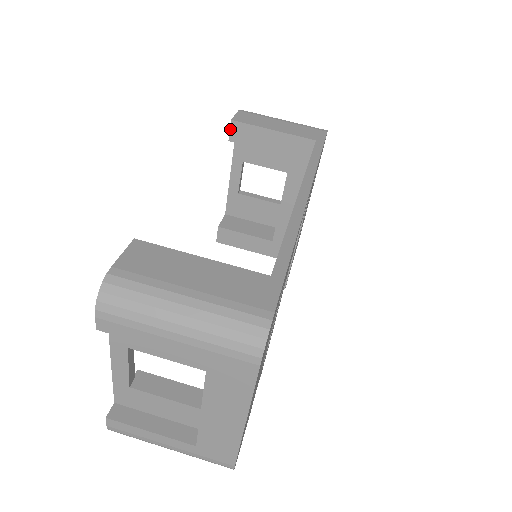
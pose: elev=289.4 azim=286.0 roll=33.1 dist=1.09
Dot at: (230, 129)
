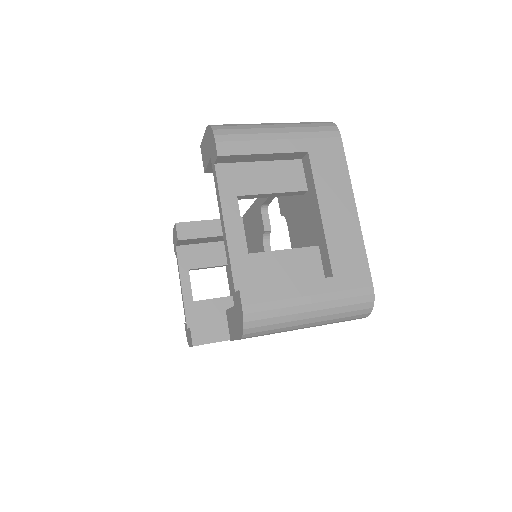
Dot at: (177, 230)
